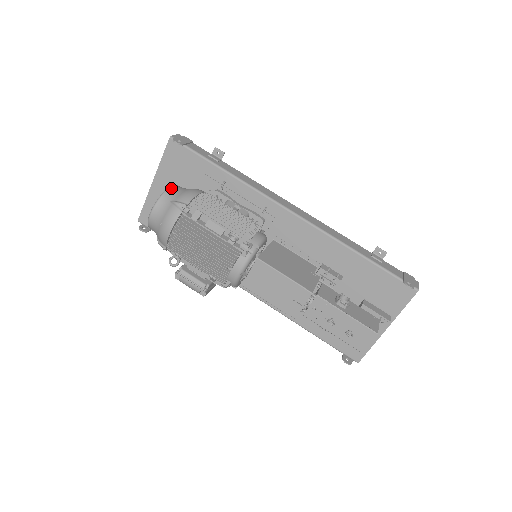
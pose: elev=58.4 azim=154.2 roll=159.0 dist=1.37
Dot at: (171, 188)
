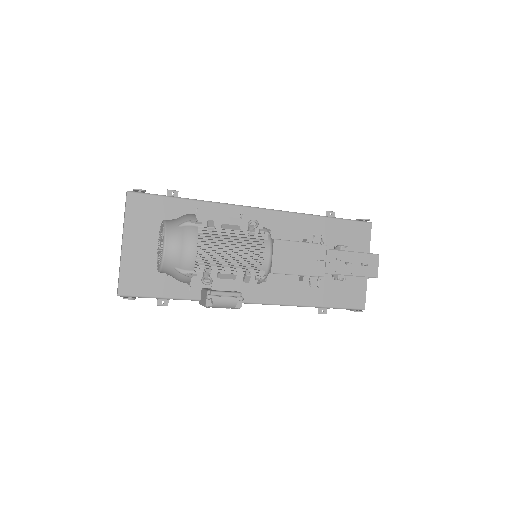
Dot at: (166, 220)
